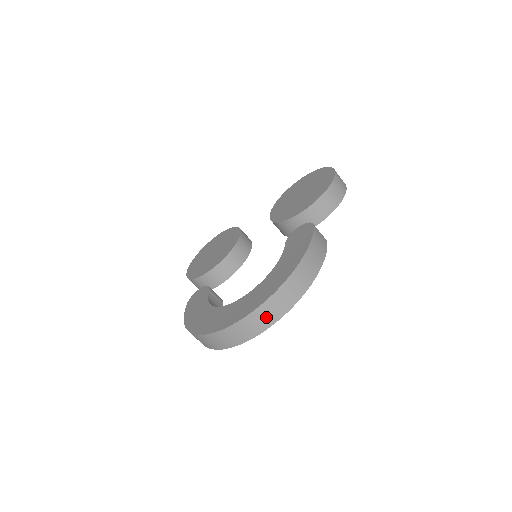
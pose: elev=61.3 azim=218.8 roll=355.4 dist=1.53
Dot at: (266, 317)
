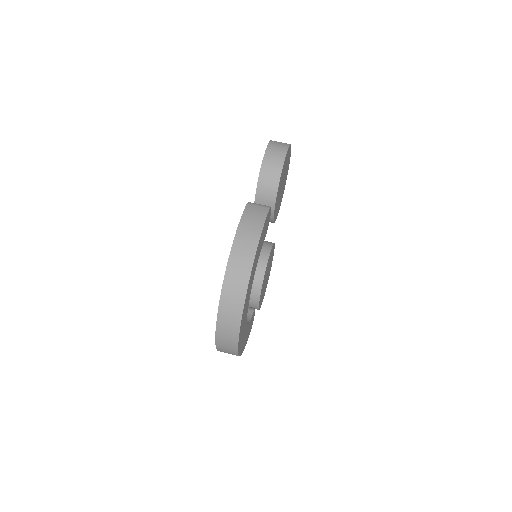
Dot at: (232, 306)
